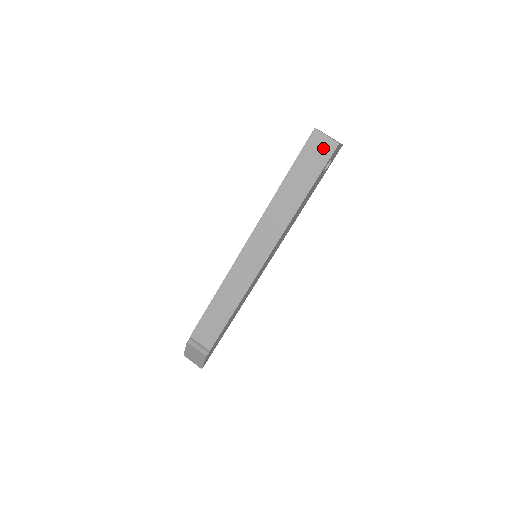
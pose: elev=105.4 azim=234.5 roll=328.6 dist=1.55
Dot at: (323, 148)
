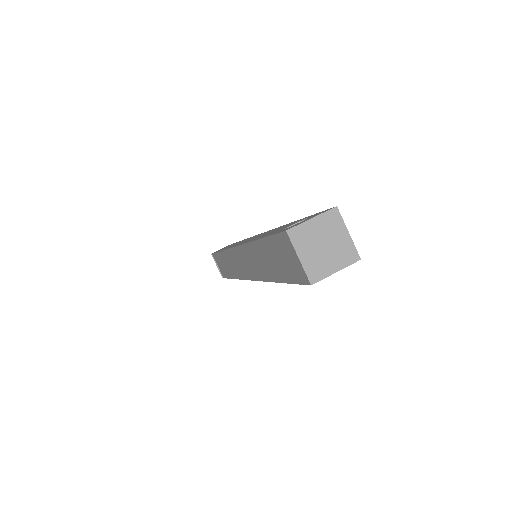
Dot at: (294, 265)
